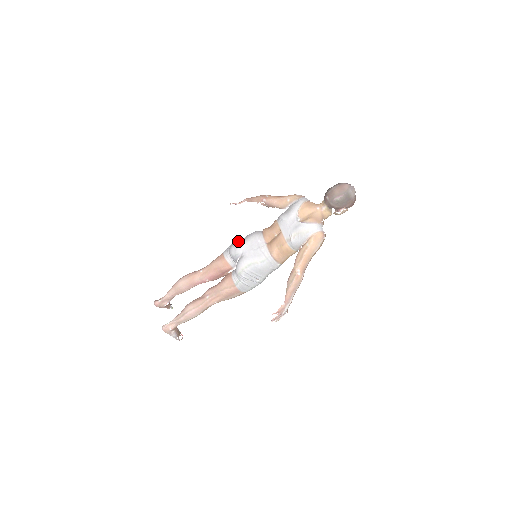
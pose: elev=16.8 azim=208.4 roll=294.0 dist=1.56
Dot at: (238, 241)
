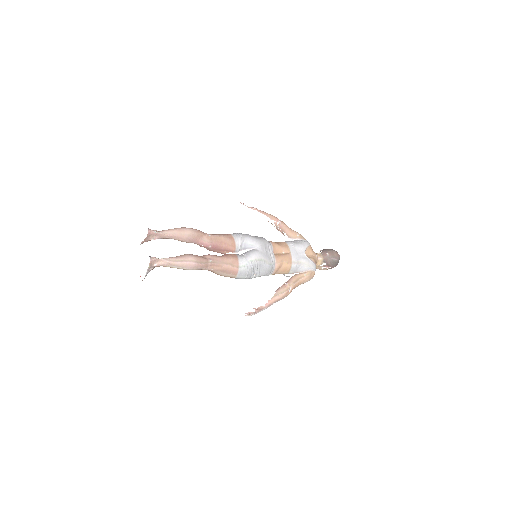
Dot at: occluded
